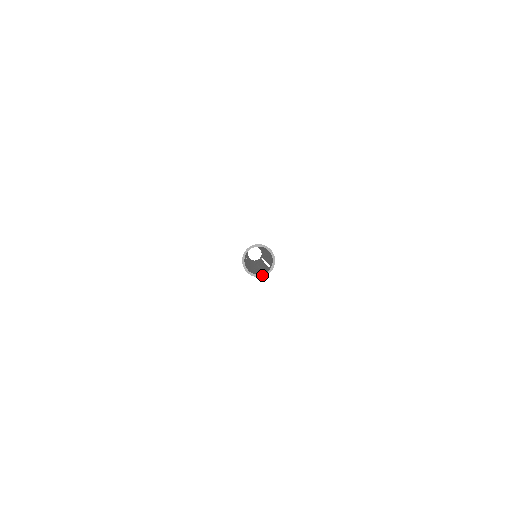
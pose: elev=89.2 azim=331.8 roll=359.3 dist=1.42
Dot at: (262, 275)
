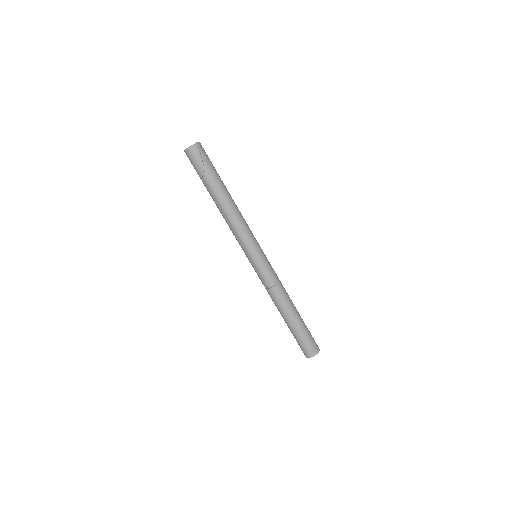
Dot at: occluded
